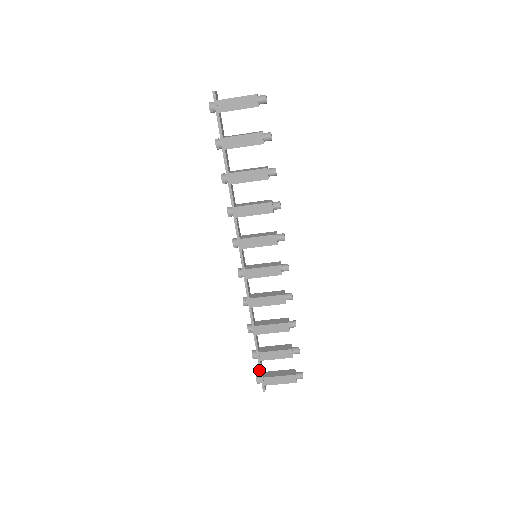
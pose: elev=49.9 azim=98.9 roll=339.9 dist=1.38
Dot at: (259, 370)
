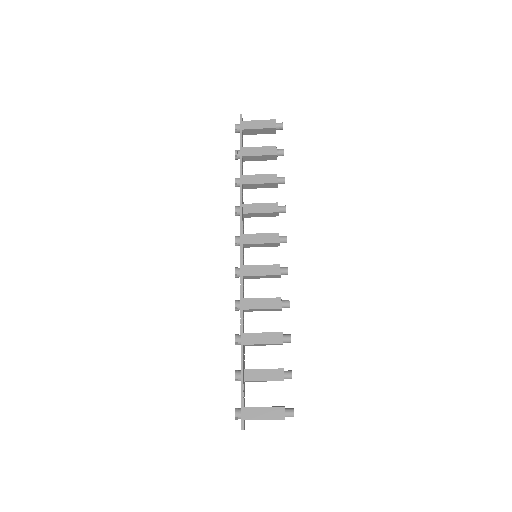
Dot at: occluded
